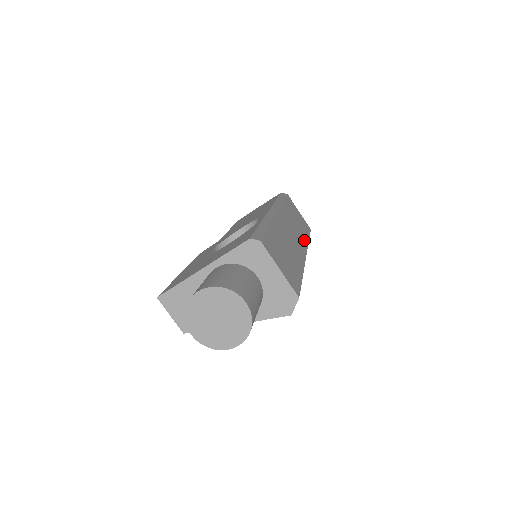
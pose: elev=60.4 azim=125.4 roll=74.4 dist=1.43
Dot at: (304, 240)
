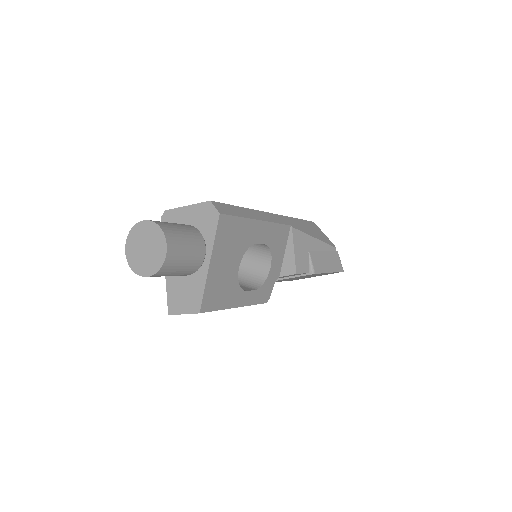
Dot at: occluded
